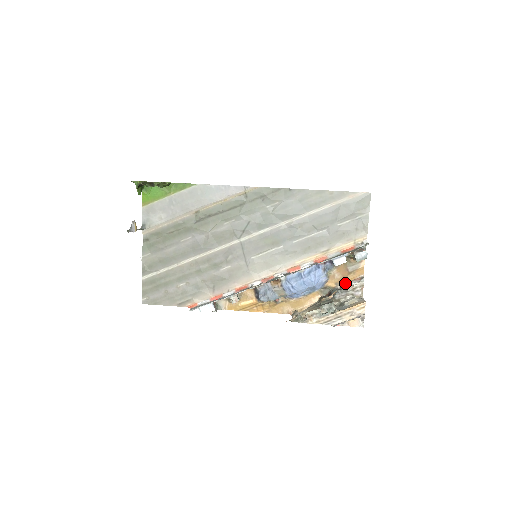
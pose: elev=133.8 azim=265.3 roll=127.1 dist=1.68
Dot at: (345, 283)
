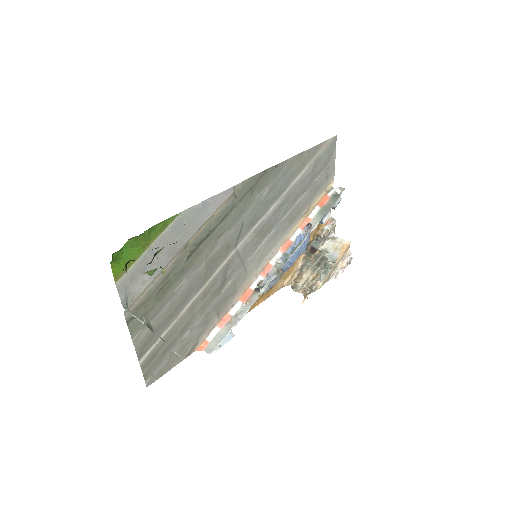
Dot at: (321, 232)
